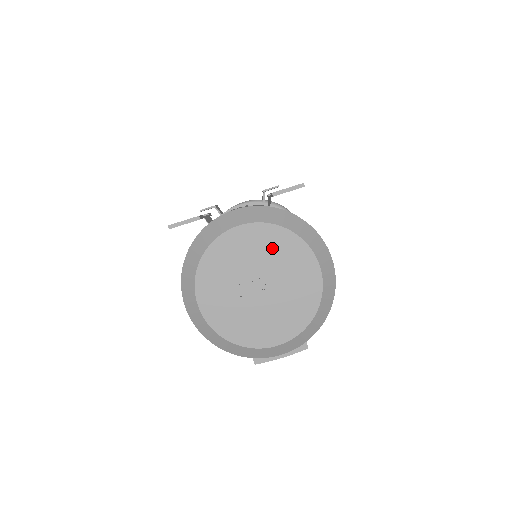
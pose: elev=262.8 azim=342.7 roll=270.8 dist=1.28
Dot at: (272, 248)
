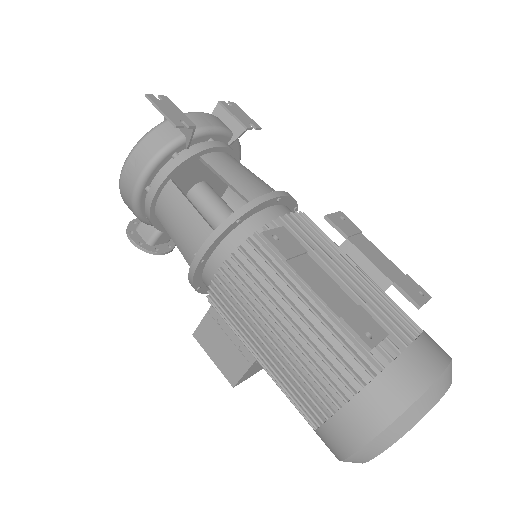
Dot at: occluded
